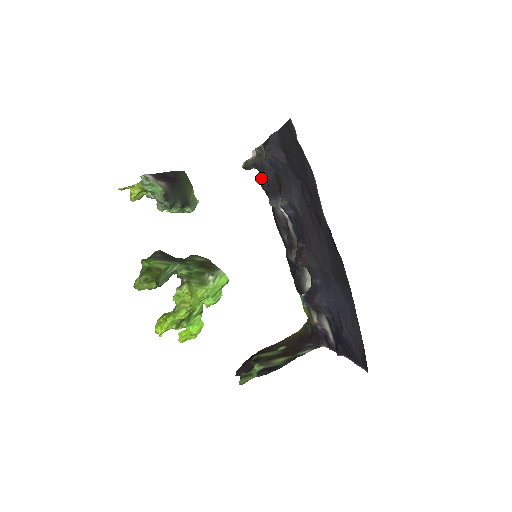
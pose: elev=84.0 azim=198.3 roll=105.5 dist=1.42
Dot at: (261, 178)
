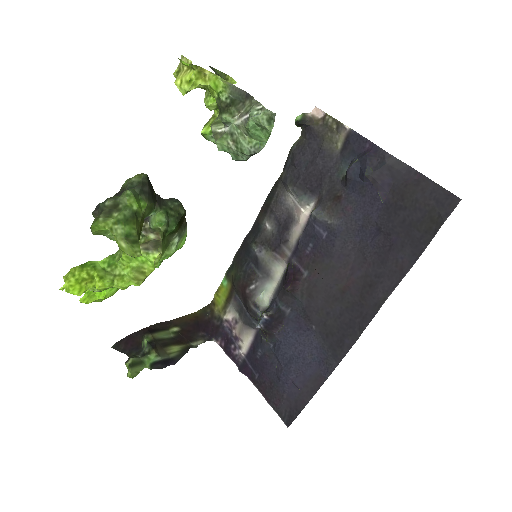
Dot at: (300, 146)
